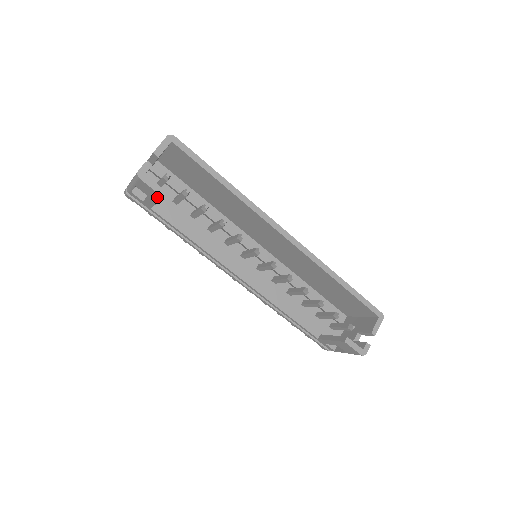
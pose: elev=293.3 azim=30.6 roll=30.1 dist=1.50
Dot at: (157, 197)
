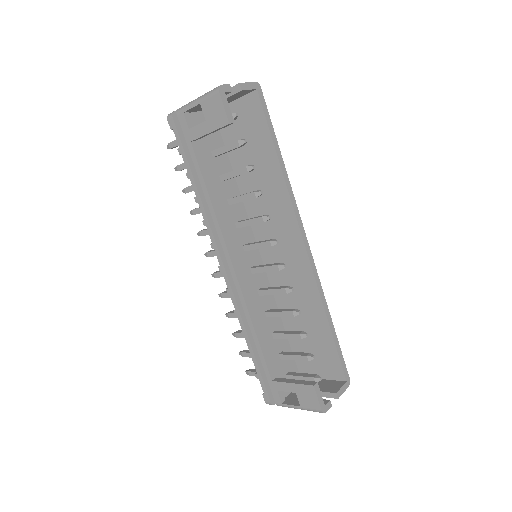
Dot at: (220, 123)
